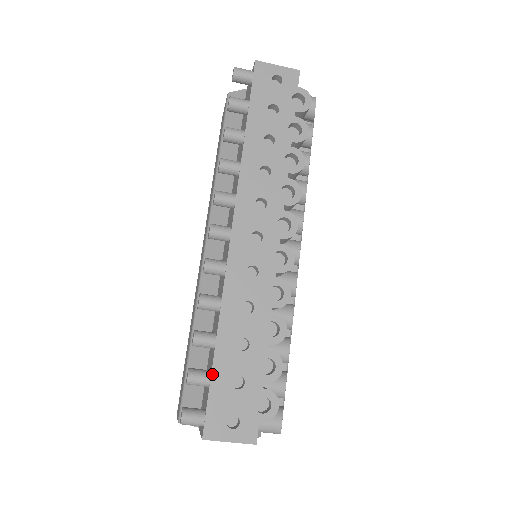
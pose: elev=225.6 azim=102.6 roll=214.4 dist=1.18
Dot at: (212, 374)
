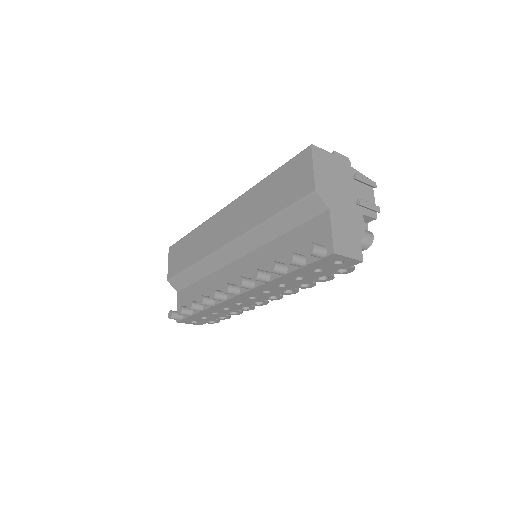
Dot at: (192, 315)
